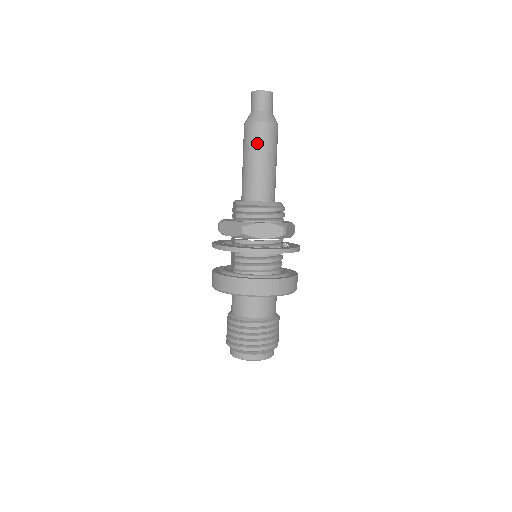
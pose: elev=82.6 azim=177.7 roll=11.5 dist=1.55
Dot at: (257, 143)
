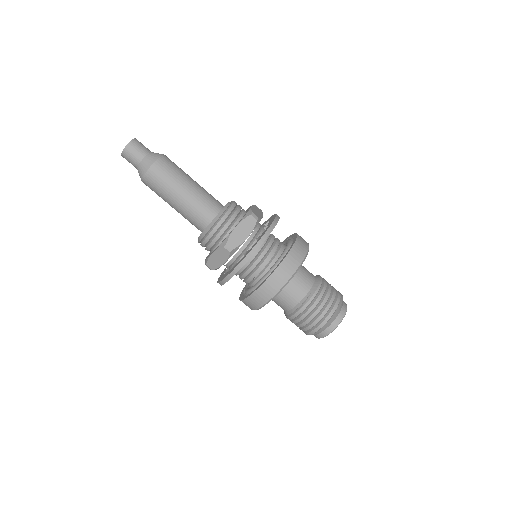
Dot at: (158, 194)
